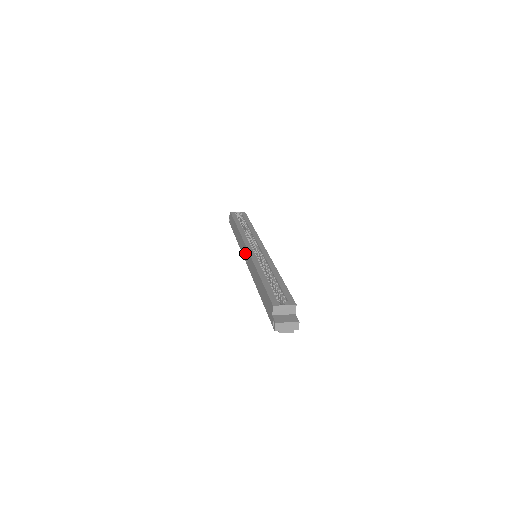
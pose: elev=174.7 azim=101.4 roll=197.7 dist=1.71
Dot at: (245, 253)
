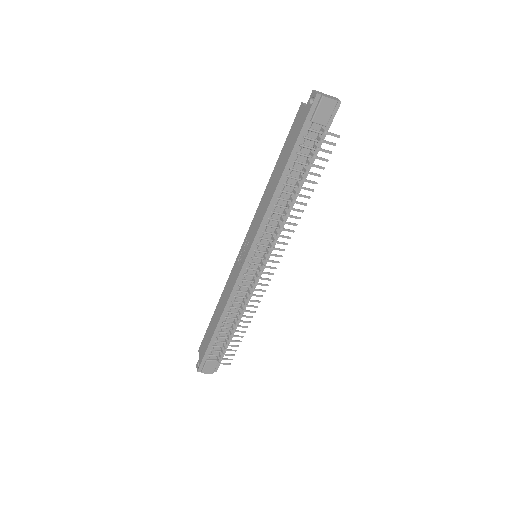
Dot at: (241, 256)
